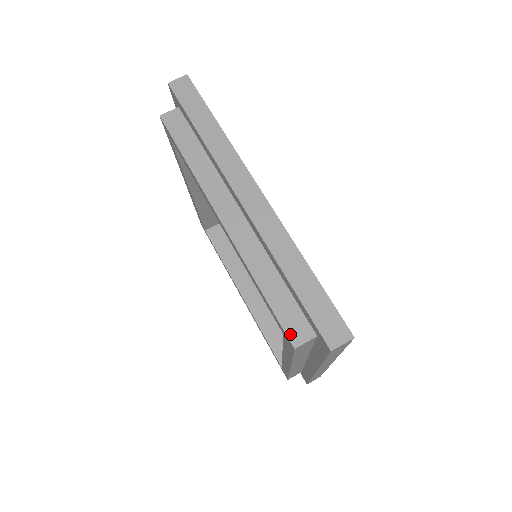
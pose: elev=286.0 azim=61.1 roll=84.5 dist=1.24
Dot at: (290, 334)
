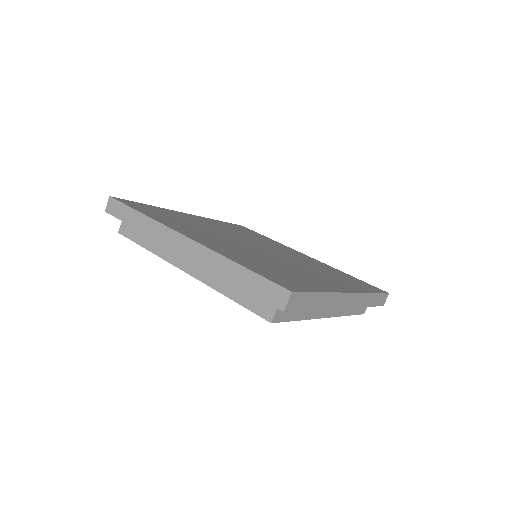
Dot at: (362, 313)
